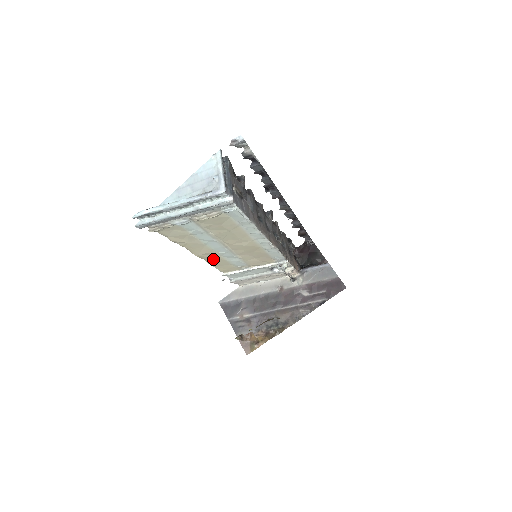
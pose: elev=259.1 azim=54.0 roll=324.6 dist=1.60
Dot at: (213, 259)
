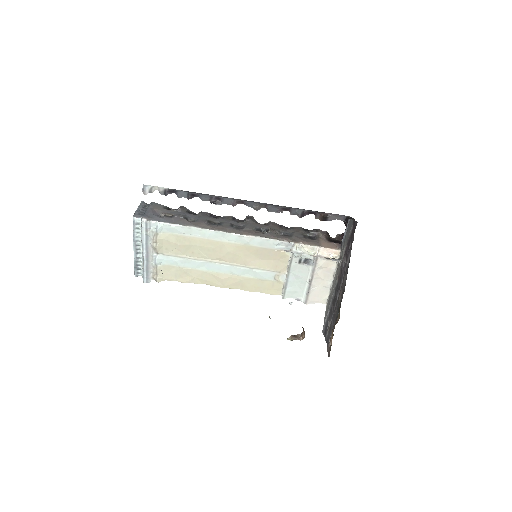
Dot at: (241, 284)
